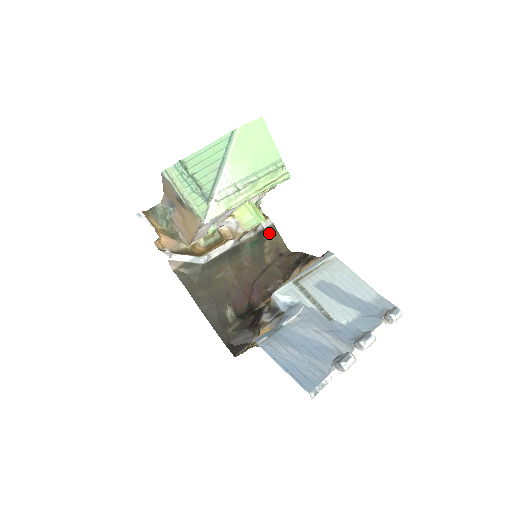
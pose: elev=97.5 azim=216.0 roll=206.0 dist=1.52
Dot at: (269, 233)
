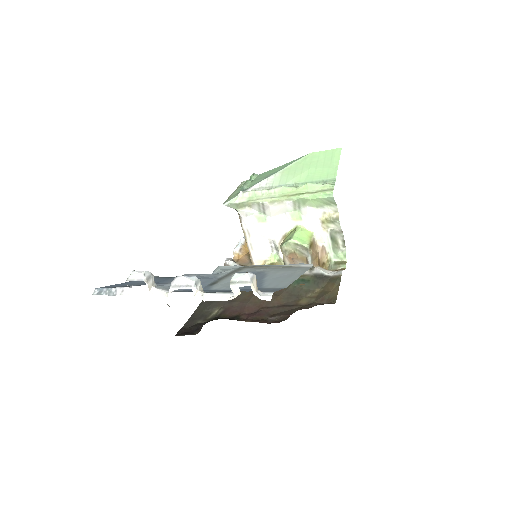
Dot at: (330, 282)
